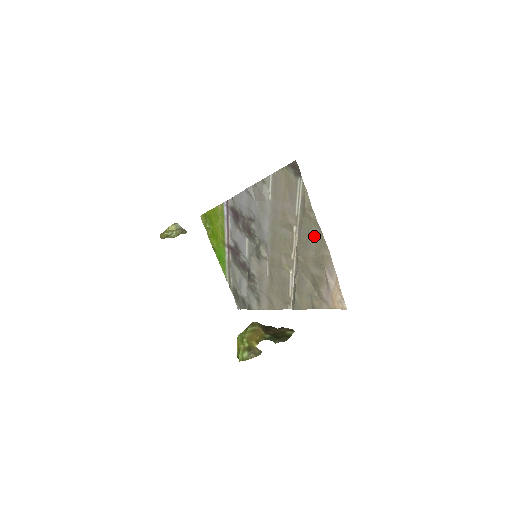
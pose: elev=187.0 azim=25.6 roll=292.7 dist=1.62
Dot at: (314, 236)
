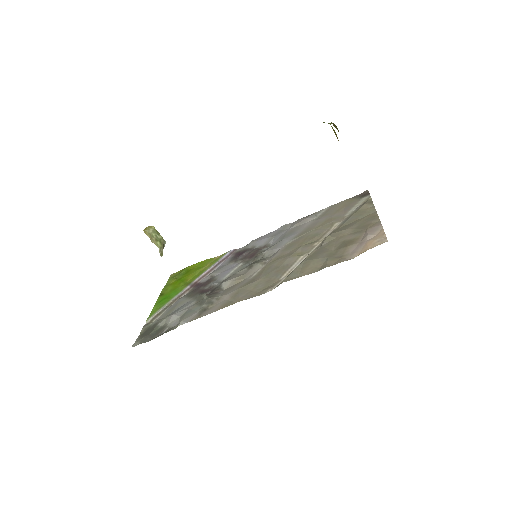
Dot at: (364, 217)
